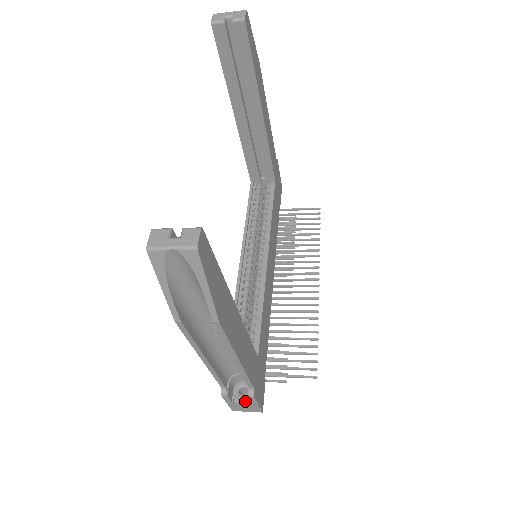
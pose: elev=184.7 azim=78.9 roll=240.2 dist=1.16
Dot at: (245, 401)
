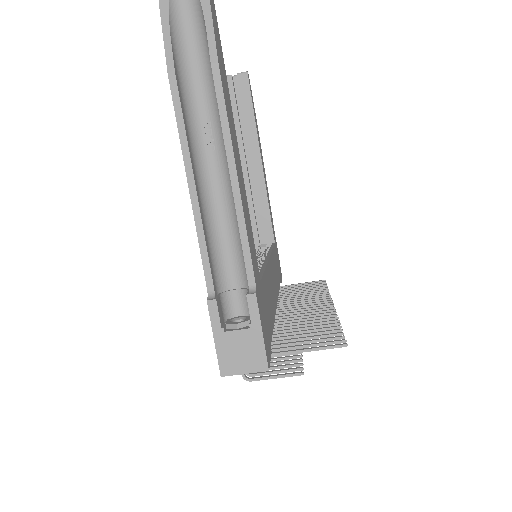
Dot at: (242, 328)
